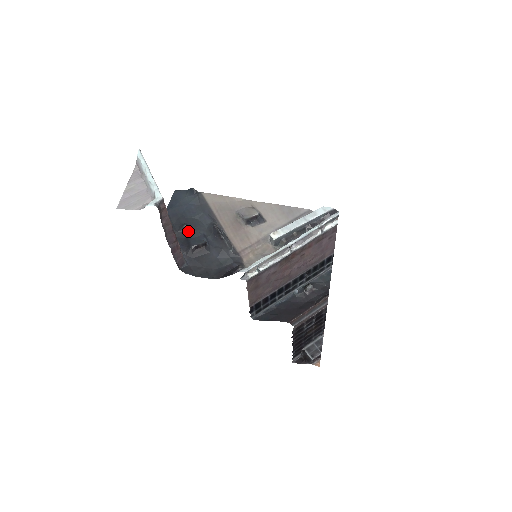
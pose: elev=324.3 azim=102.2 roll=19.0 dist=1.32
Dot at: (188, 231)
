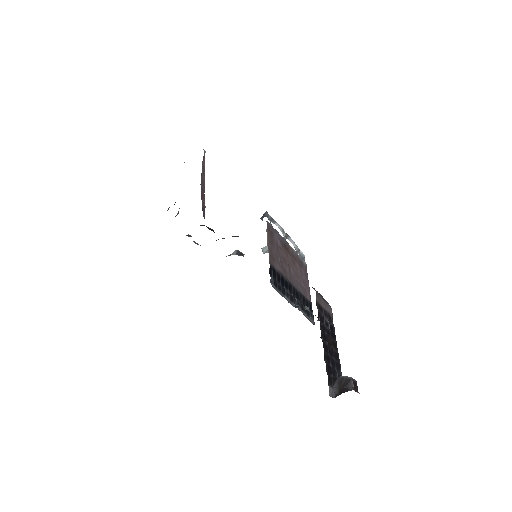
Dot at: occluded
